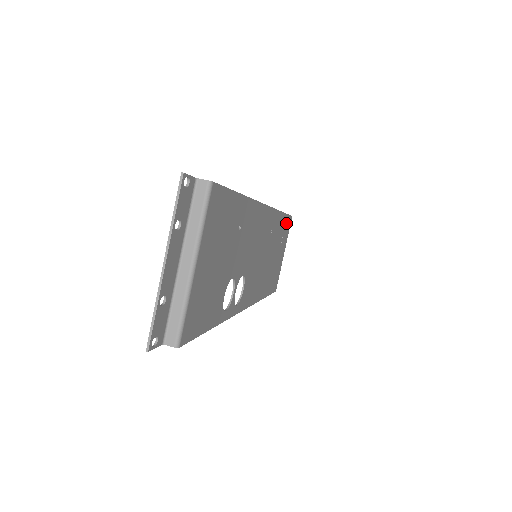
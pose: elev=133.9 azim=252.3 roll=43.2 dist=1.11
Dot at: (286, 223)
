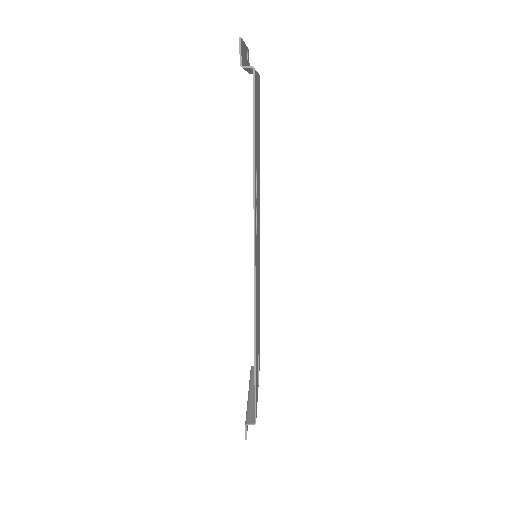
Dot at: (259, 346)
